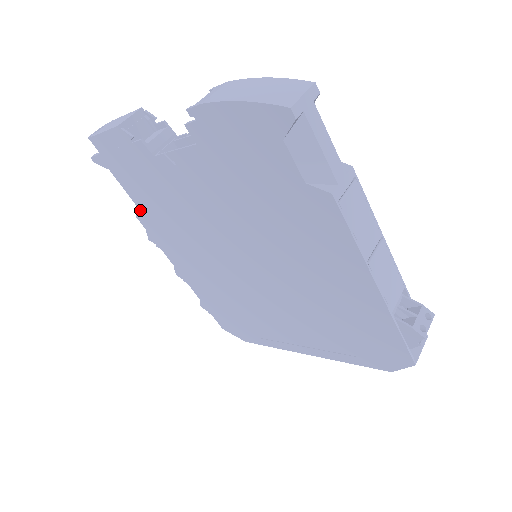
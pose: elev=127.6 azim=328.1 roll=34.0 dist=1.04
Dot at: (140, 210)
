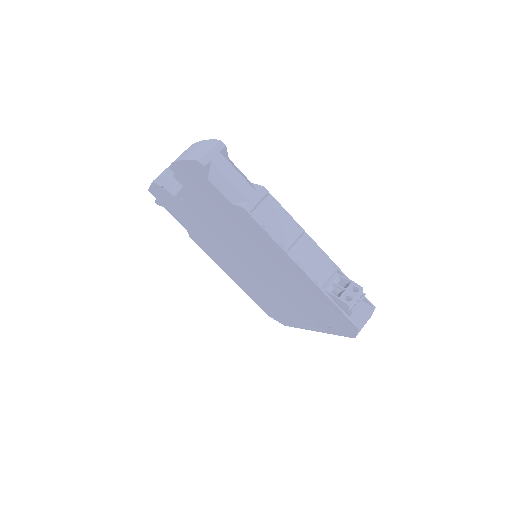
Dot at: (189, 232)
